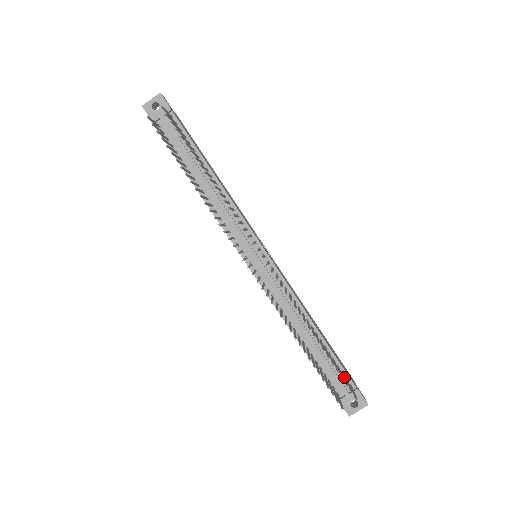
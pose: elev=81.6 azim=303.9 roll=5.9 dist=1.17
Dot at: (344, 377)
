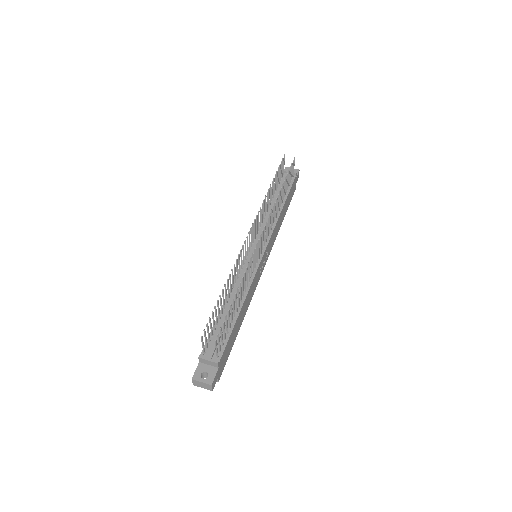
Dot at: occluded
